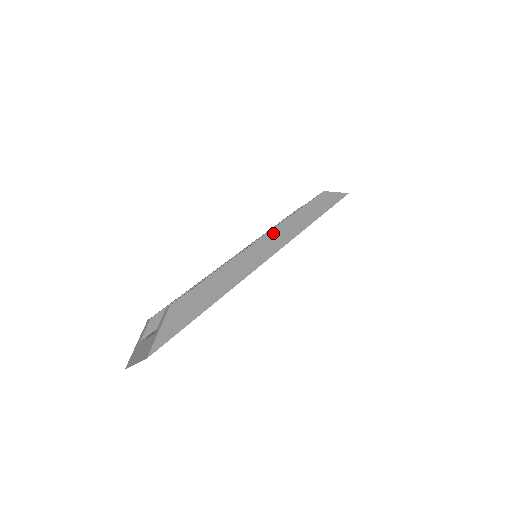
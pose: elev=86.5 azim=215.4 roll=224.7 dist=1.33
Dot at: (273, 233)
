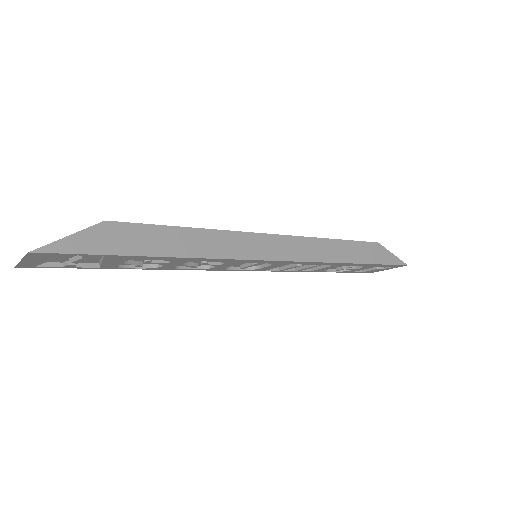
Dot at: (289, 239)
